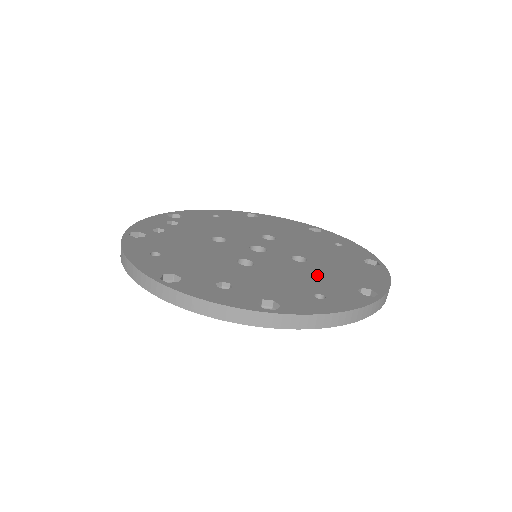
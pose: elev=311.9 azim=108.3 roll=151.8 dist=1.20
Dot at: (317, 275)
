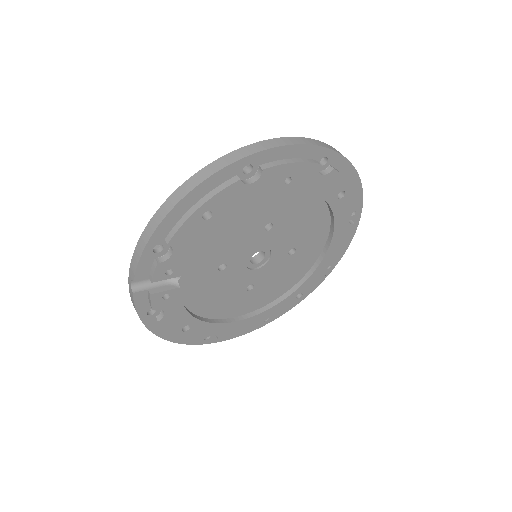
Dot at: occluded
